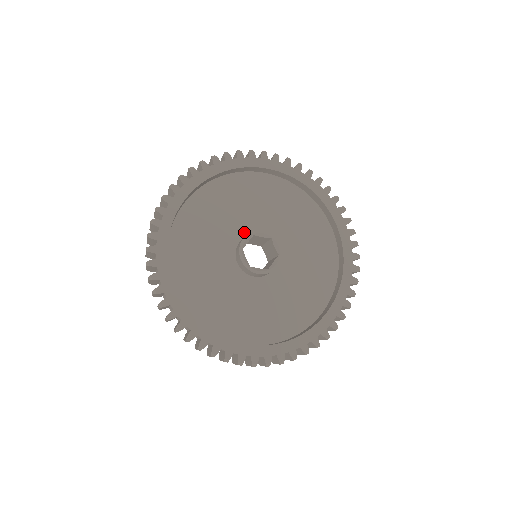
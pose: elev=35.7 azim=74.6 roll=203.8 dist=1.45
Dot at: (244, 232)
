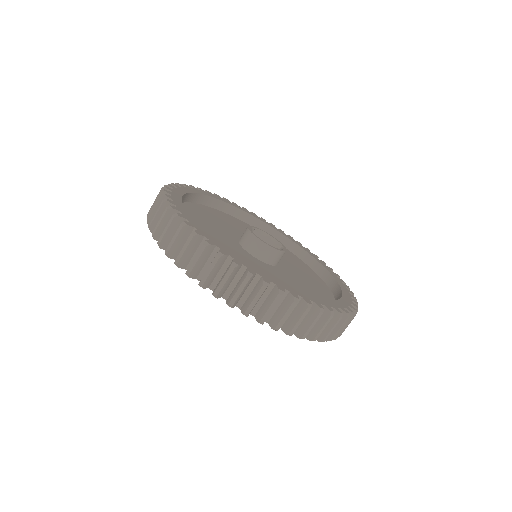
Dot at: (239, 237)
